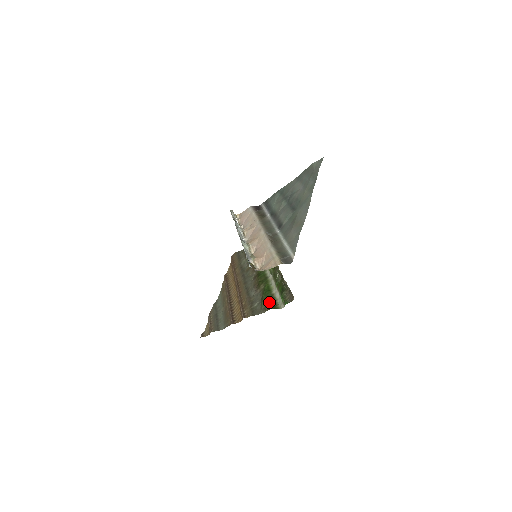
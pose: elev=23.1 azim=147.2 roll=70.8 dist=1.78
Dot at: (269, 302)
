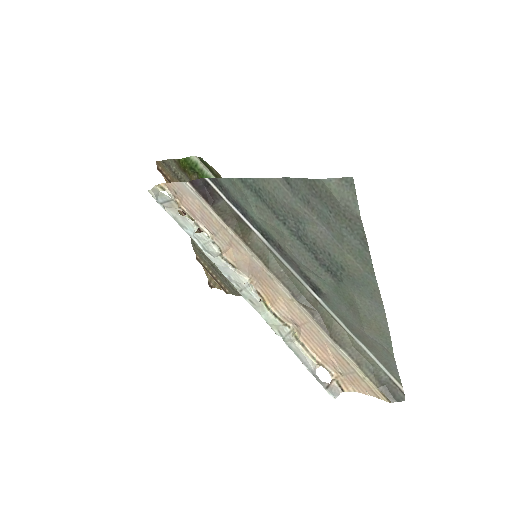
Dot at: occluded
